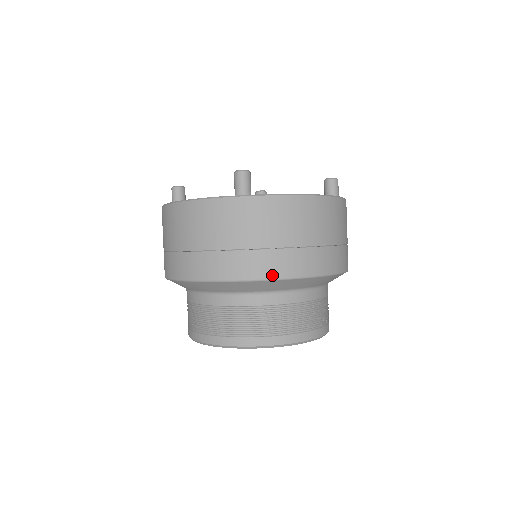
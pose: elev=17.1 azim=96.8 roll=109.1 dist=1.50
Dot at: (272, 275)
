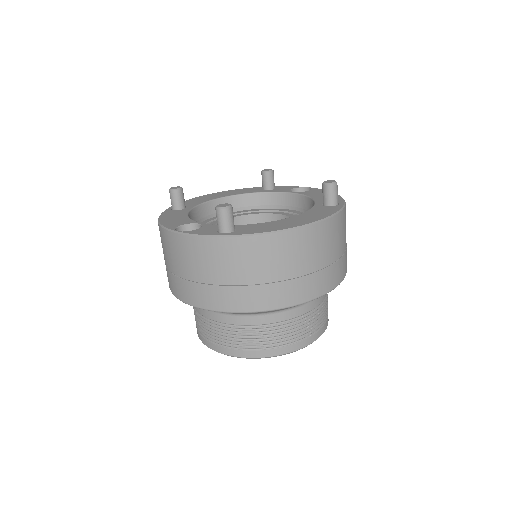
Dot at: (257, 308)
